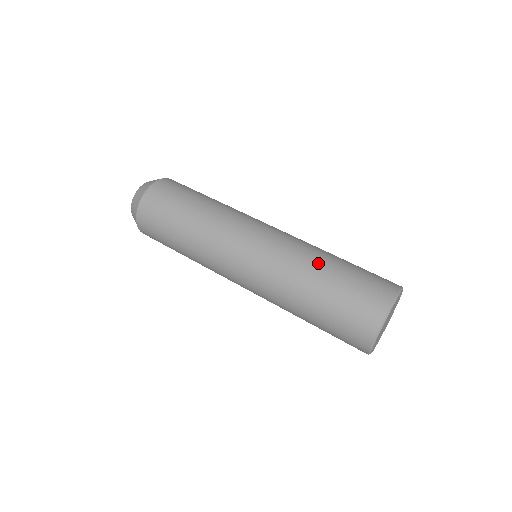
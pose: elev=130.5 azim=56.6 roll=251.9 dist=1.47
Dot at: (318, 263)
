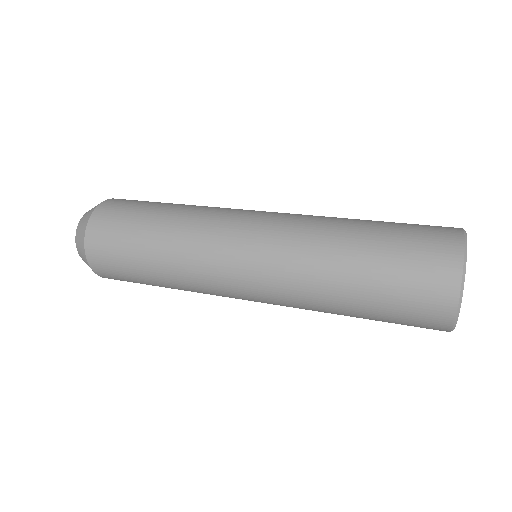
Dot at: occluded
